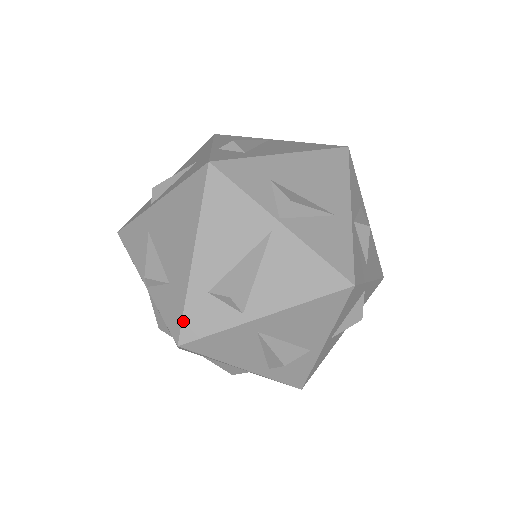
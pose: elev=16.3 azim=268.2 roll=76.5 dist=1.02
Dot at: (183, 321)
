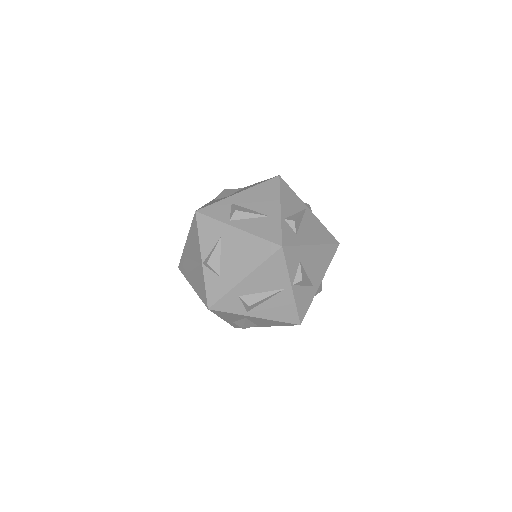
Dot at: (218, 301)
